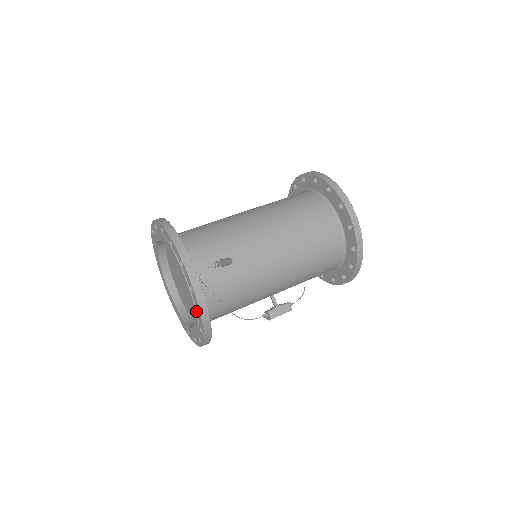
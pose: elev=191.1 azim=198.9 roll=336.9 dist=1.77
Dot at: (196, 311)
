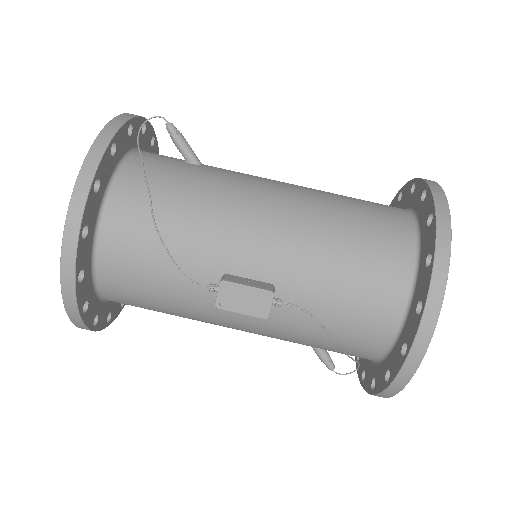
Dot at: occluded
